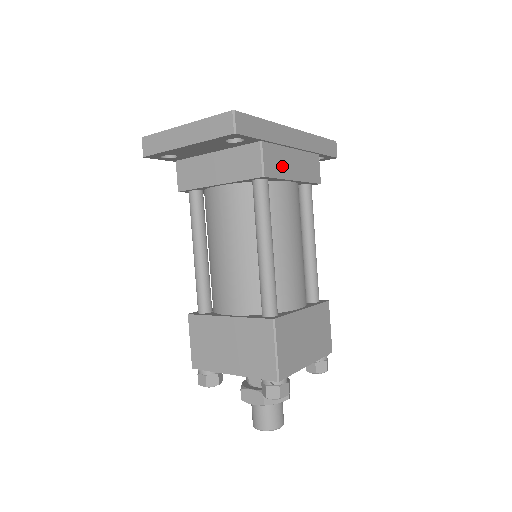
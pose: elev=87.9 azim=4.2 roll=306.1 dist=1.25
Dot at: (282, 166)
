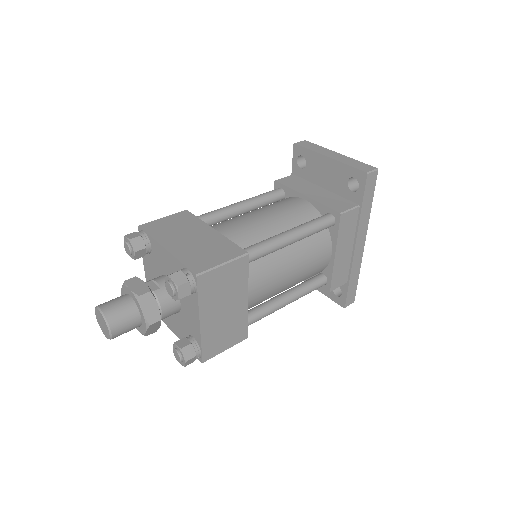
Dot at: (345, 235)
